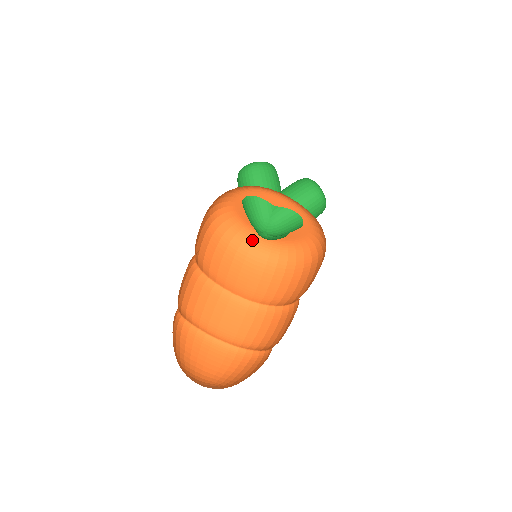
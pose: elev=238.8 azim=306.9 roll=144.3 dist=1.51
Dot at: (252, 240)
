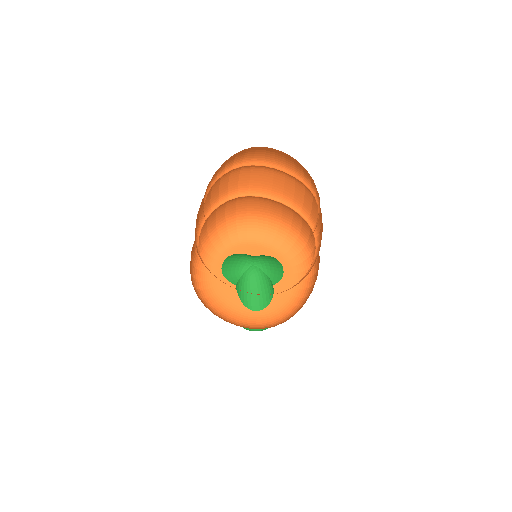
Dot at: (237, 321)
